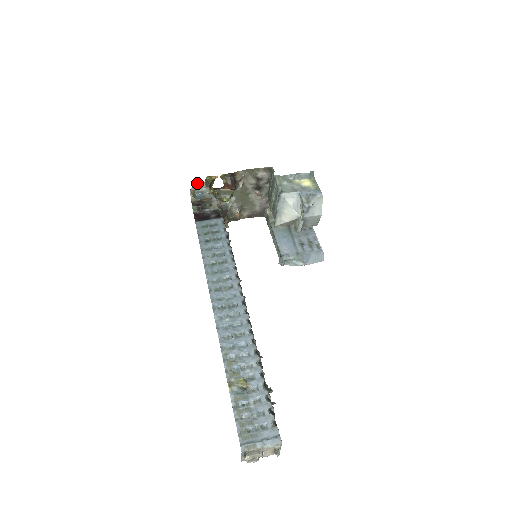
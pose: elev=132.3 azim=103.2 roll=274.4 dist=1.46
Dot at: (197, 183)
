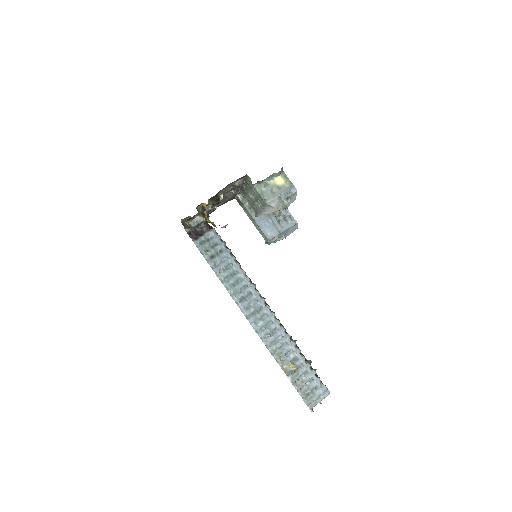
Dot at: (192, 218)
